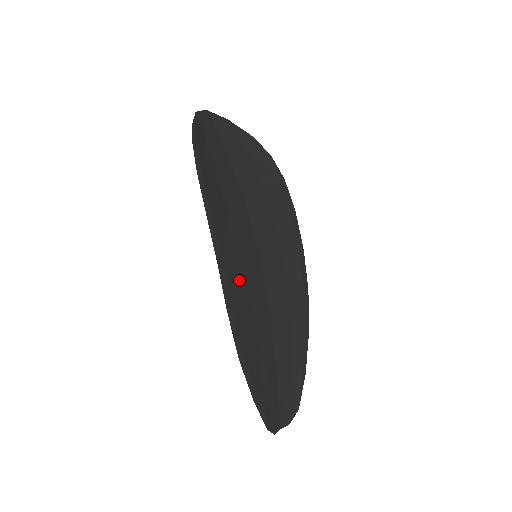
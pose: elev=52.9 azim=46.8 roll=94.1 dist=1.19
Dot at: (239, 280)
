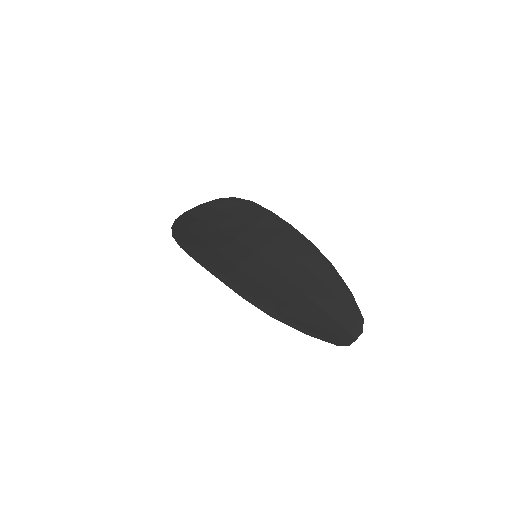
Dot at: (244, 277)
